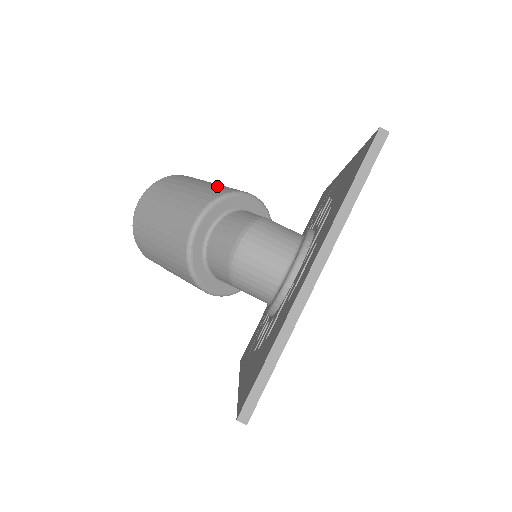
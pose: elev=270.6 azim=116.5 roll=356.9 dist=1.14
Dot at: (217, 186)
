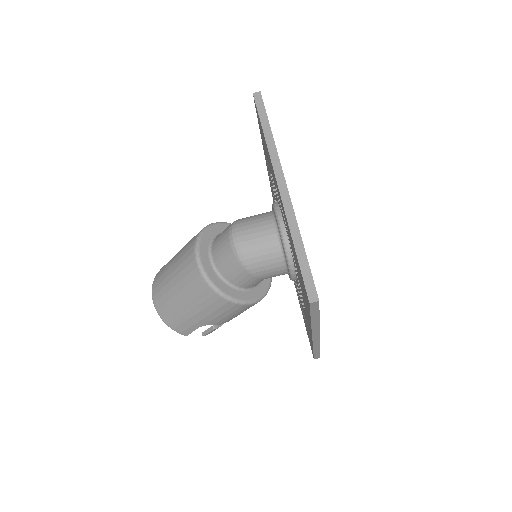
Dot at: occluded
